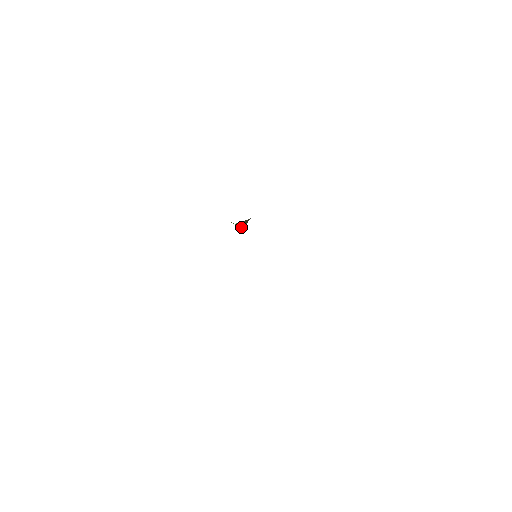
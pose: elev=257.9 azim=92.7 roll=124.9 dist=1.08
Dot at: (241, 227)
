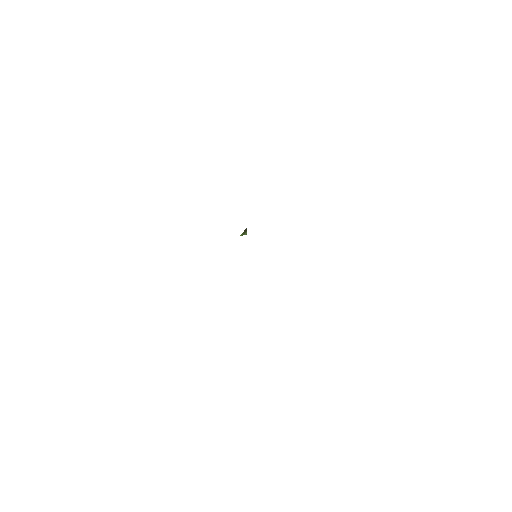
Dot at: occluded
